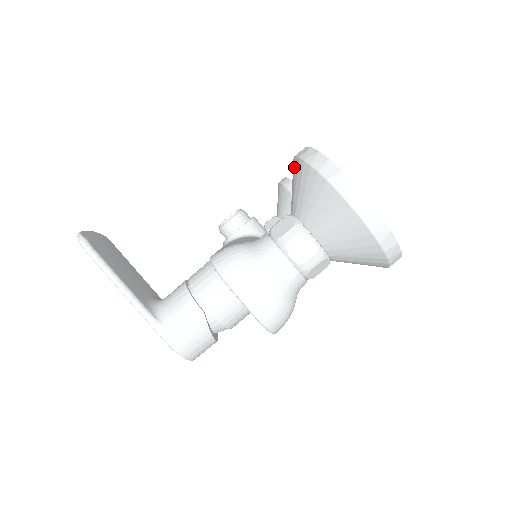
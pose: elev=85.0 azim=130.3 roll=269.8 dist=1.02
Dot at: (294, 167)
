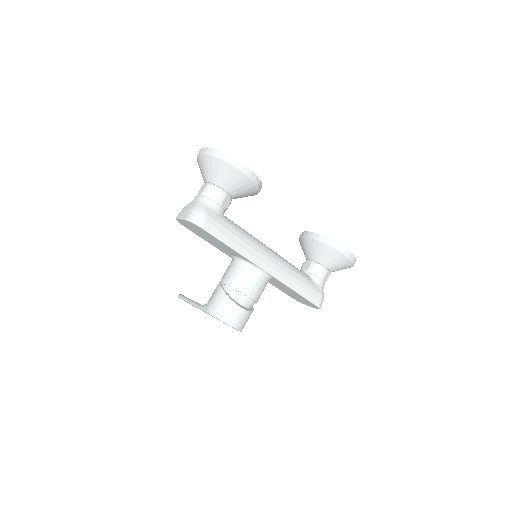
Dot at: occluded
